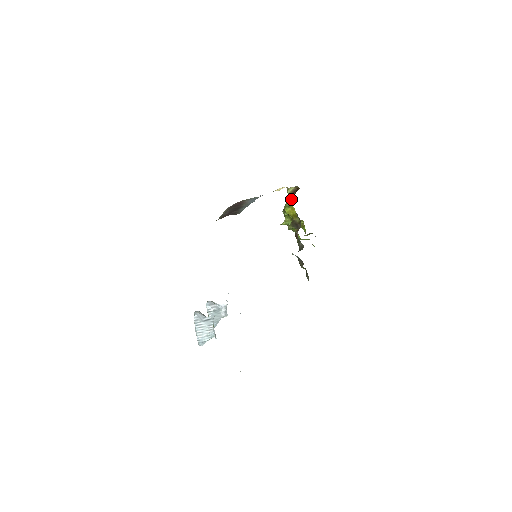
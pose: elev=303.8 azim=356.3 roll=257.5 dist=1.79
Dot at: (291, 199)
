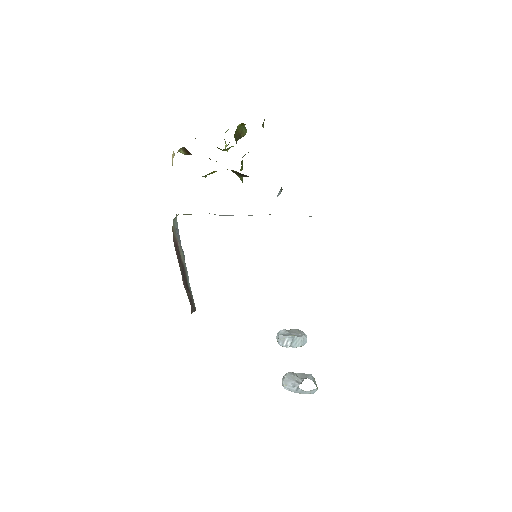
Dot at: occluded
